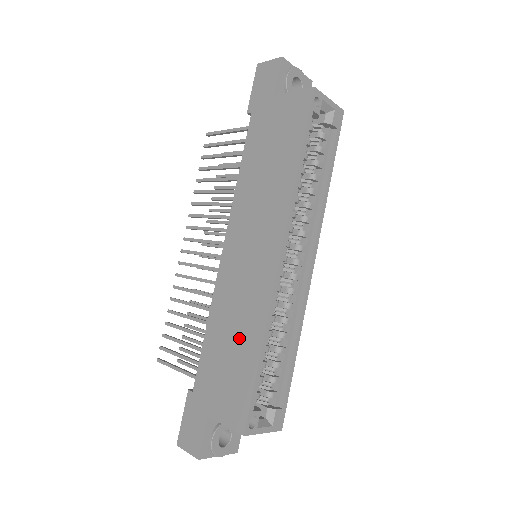
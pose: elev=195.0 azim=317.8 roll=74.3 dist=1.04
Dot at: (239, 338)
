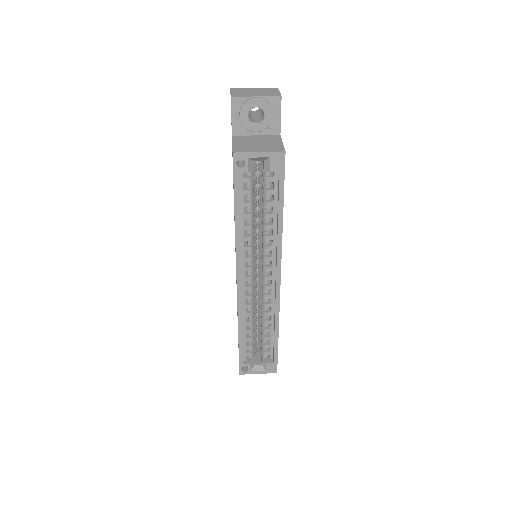
Dot at: occluded
